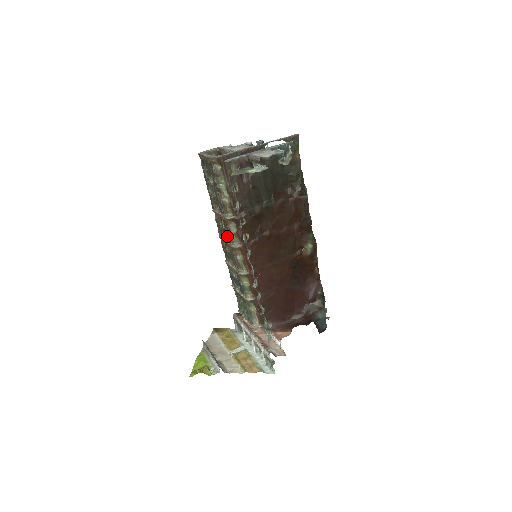
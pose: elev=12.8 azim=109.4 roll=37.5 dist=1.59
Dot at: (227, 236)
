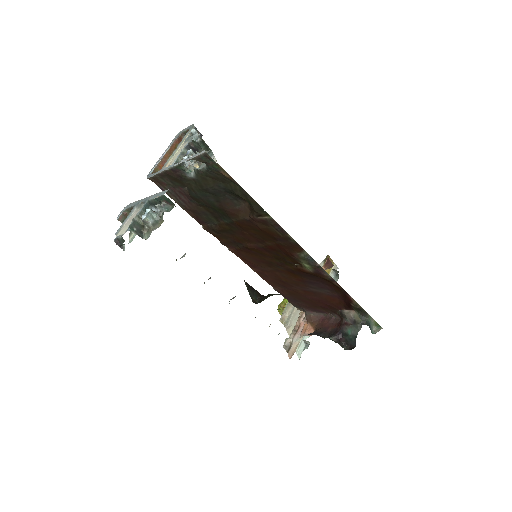
Dot at: occluded
